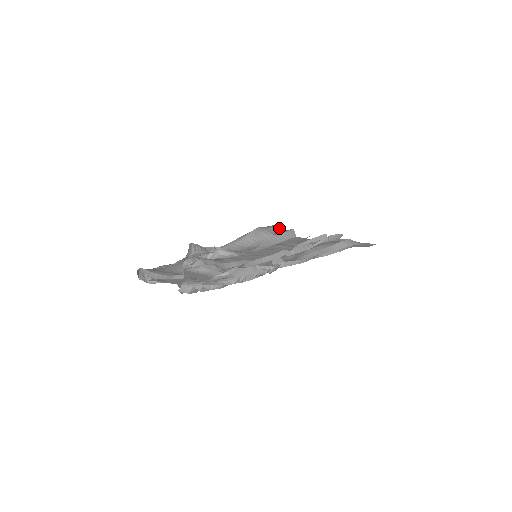
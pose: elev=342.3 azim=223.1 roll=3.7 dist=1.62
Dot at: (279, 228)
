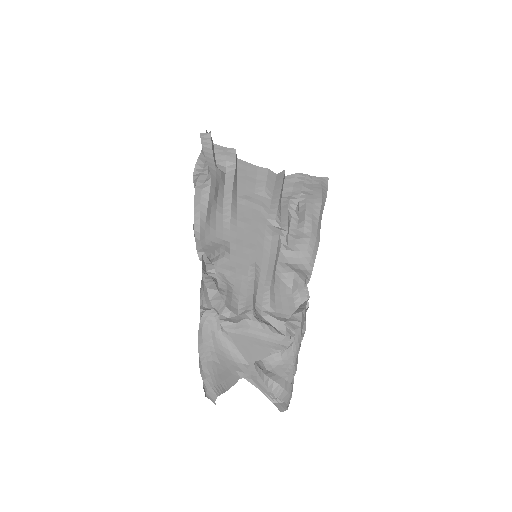
Dot at: (212, 143)
